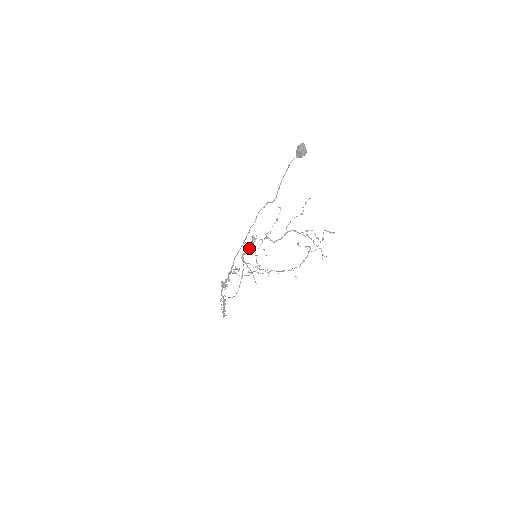
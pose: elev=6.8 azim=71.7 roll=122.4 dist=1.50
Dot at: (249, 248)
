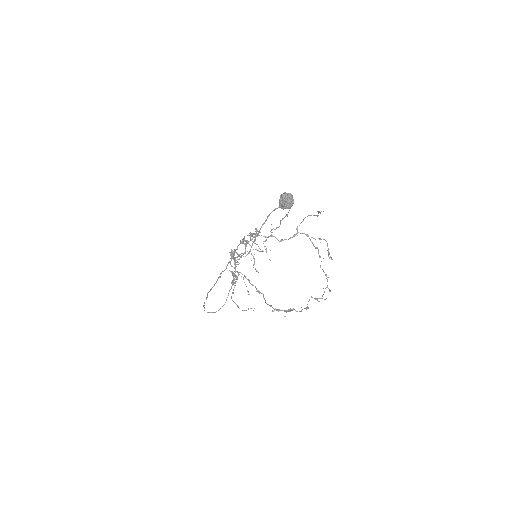
Dot at: (256, 233)
